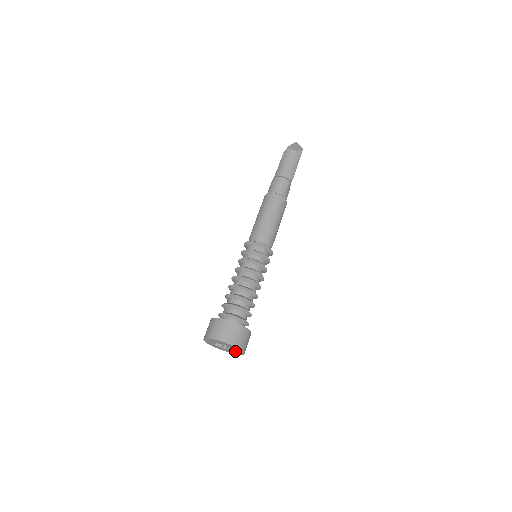
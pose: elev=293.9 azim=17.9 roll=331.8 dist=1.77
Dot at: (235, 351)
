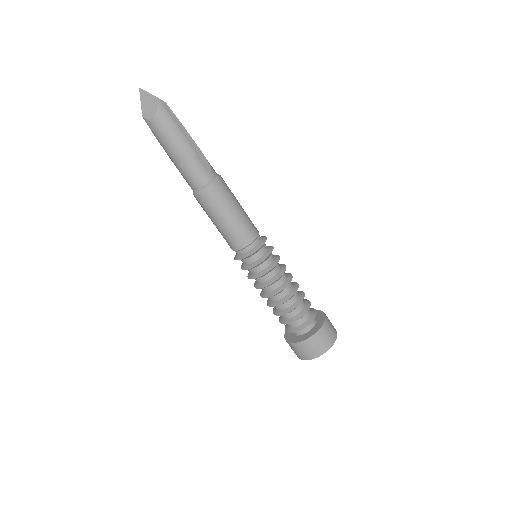
Dot at: occluded
